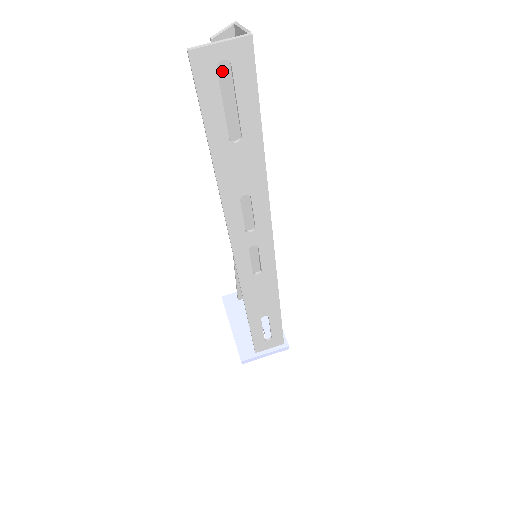
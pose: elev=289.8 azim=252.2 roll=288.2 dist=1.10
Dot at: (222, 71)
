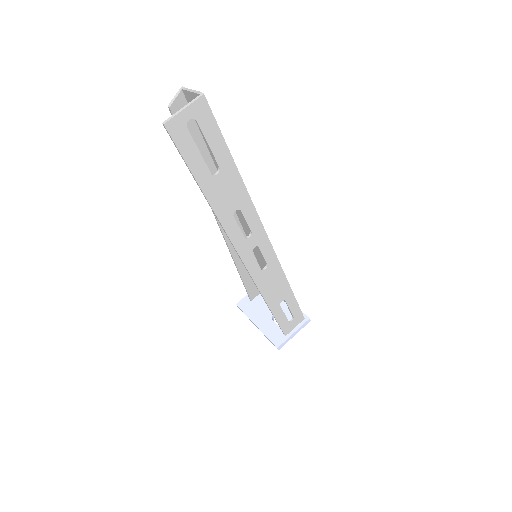
Dot at: occluded
